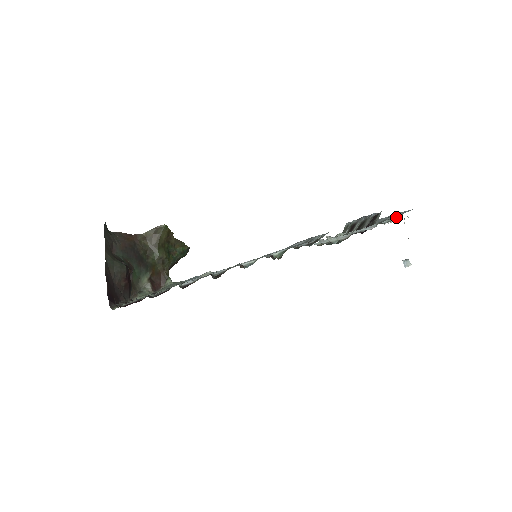
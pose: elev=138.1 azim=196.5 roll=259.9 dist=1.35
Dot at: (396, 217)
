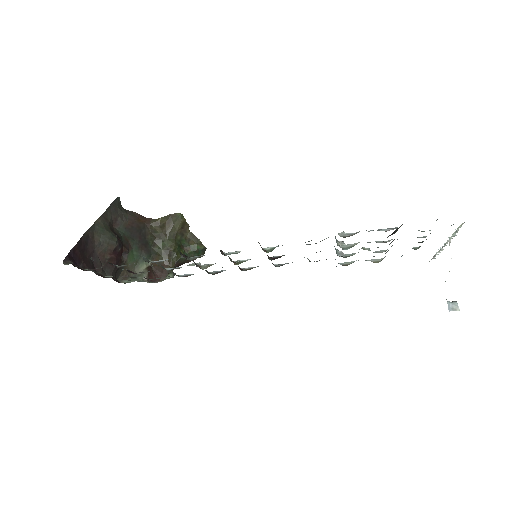
Dot at: occluded
